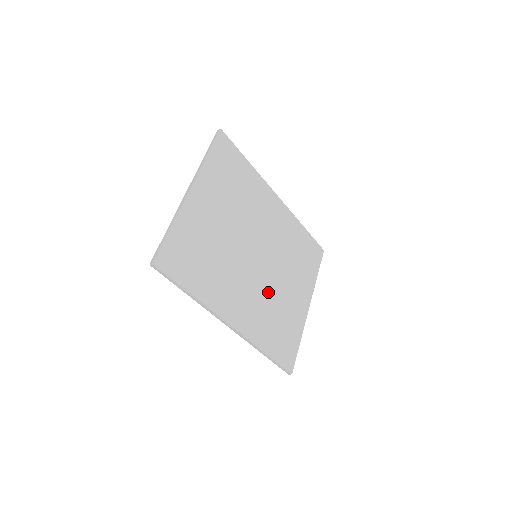
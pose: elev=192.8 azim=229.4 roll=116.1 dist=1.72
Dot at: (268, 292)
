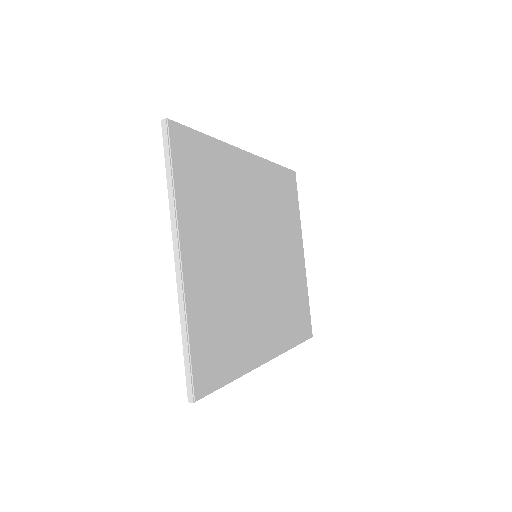
Dot at: (277, 284)
